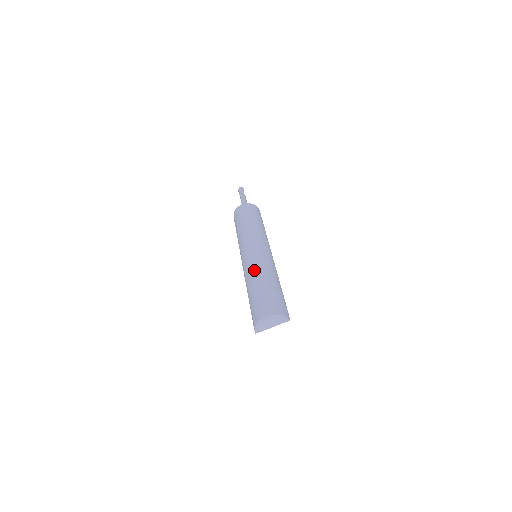
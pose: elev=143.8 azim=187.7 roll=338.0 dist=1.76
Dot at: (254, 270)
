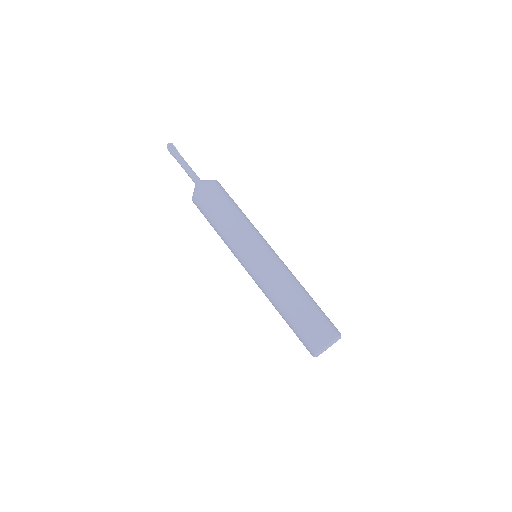
Dot at: (280, 288)
